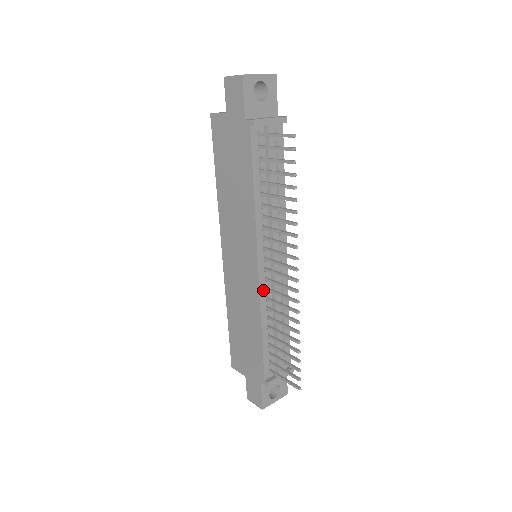
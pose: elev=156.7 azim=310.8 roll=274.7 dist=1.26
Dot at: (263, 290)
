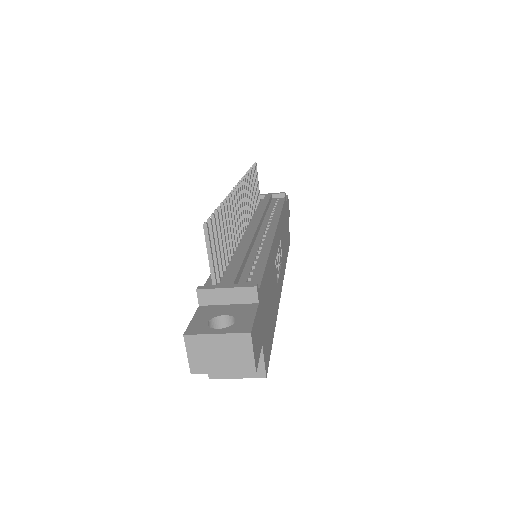
Dot at: occluded
